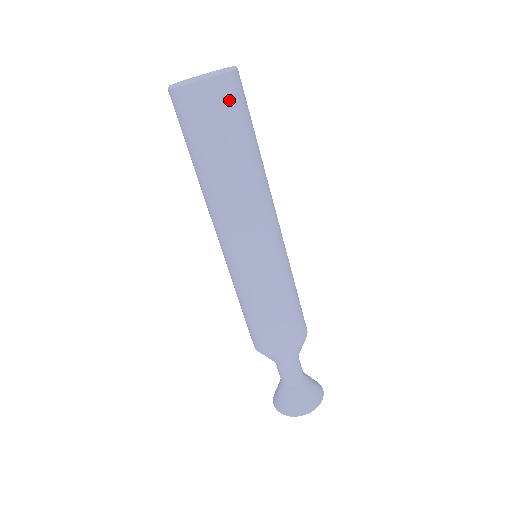
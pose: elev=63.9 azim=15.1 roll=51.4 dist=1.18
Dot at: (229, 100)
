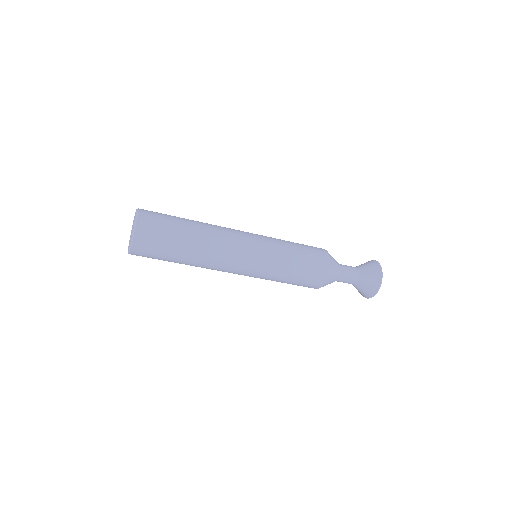
Dot at: (148, 249)
